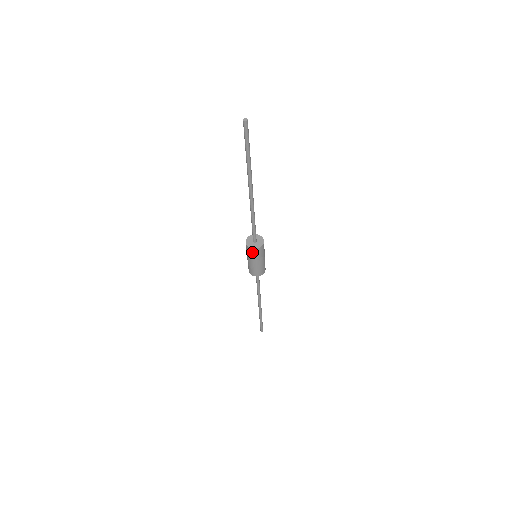
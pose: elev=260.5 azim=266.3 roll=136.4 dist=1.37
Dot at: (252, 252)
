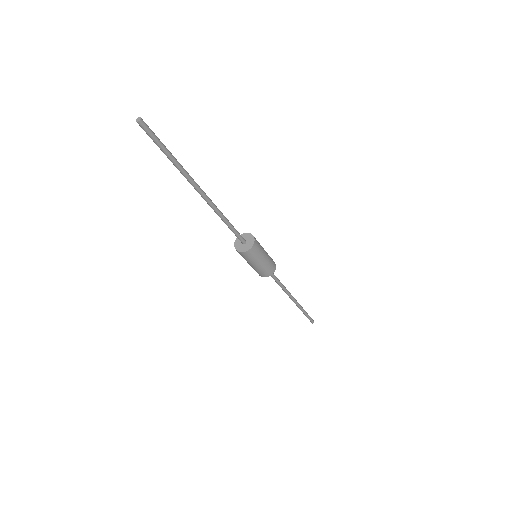
Dot at: (251, 254)
